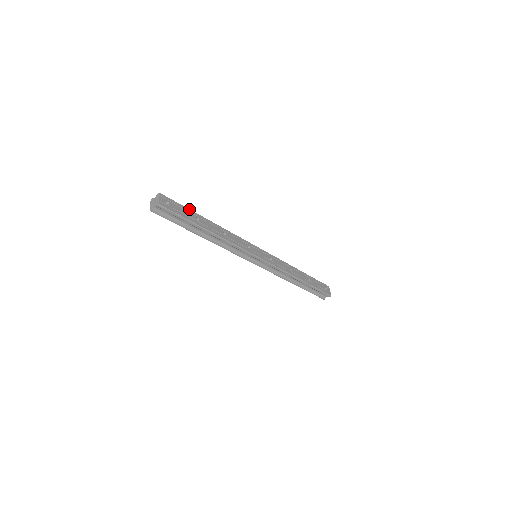
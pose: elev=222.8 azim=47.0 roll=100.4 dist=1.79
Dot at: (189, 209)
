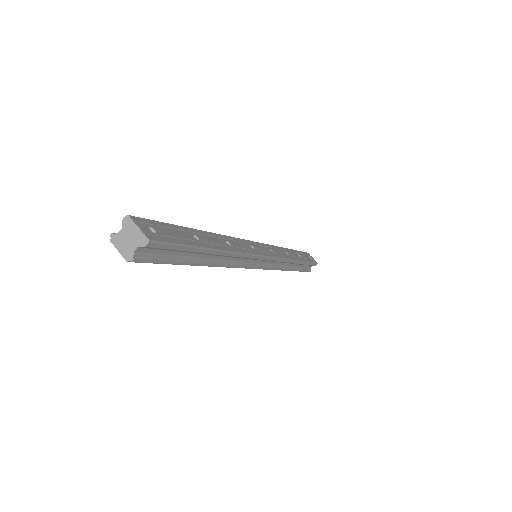
Dot at: (175, 225)
